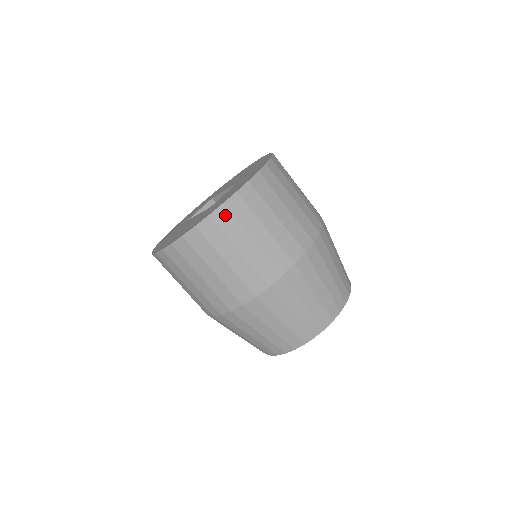
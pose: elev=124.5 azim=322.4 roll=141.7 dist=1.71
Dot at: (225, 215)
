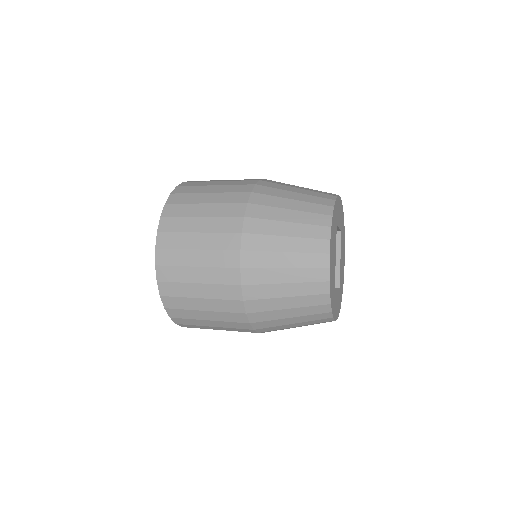
Dot at: (189, 183)
